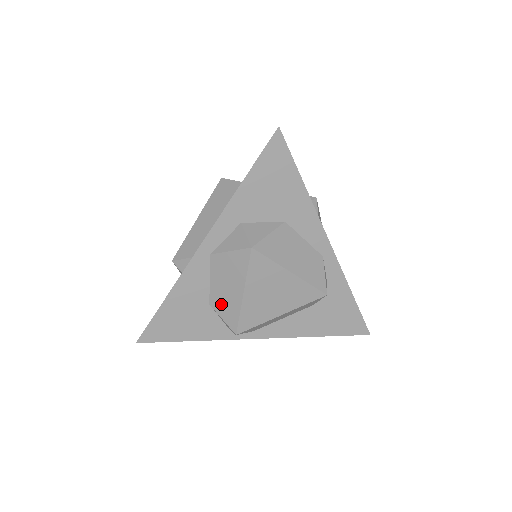
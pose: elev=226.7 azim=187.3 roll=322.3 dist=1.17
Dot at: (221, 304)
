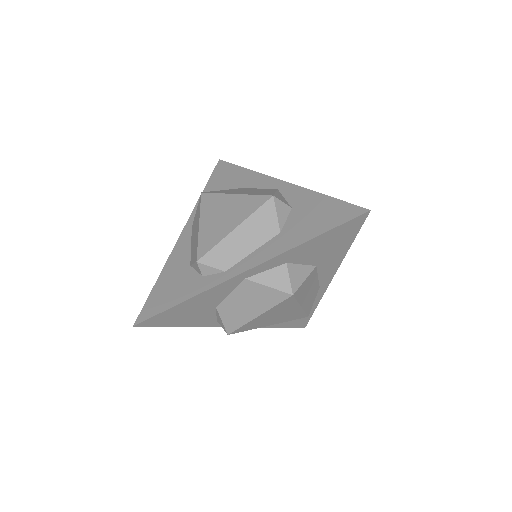
Dot at: (229, 312)
